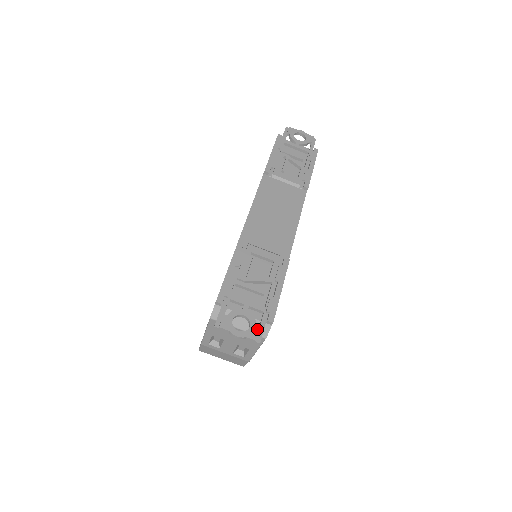
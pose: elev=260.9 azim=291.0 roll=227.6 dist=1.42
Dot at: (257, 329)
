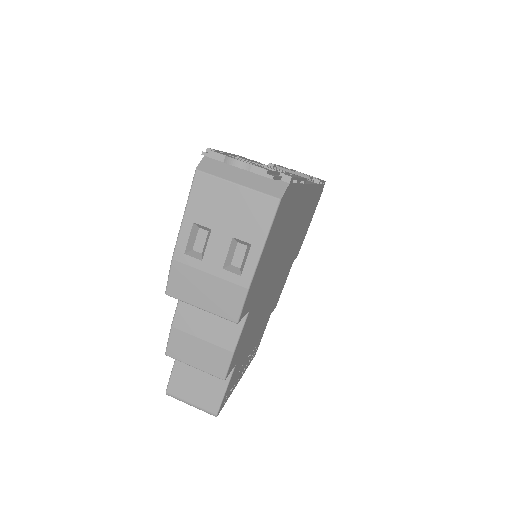
Dot at: (268, 169)
